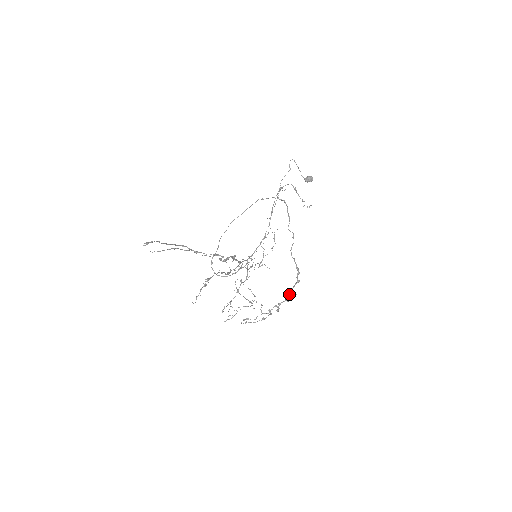
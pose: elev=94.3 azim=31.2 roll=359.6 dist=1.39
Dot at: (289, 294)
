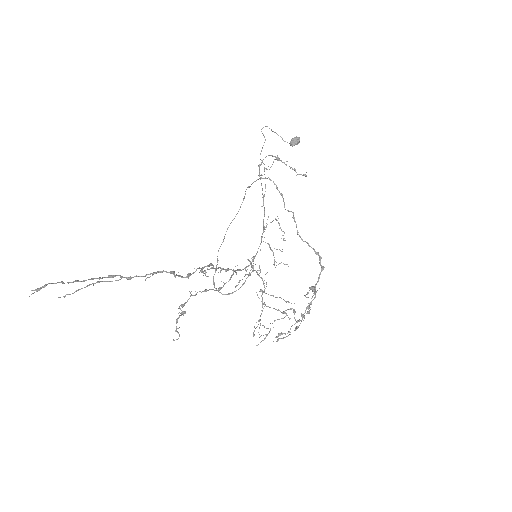
Dot at: occluded
